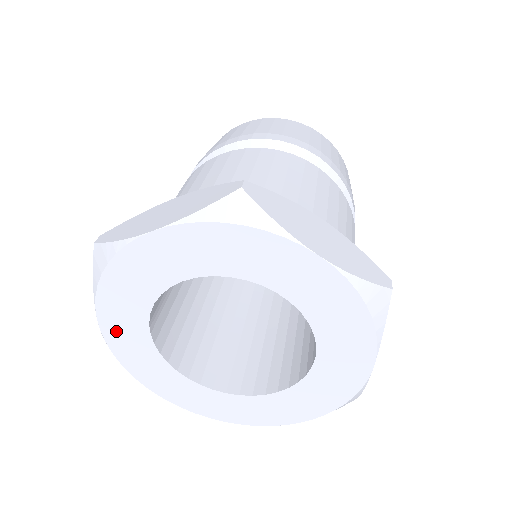
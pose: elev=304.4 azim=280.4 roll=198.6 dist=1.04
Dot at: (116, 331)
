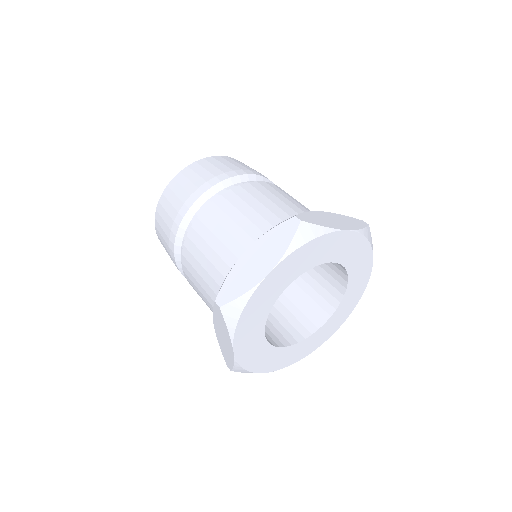
Dot at: (245, 350)
